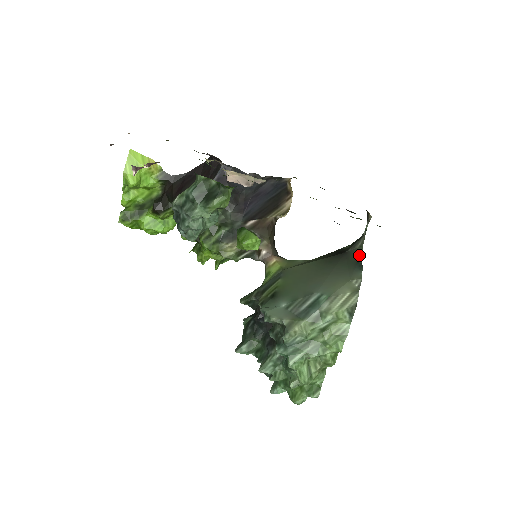
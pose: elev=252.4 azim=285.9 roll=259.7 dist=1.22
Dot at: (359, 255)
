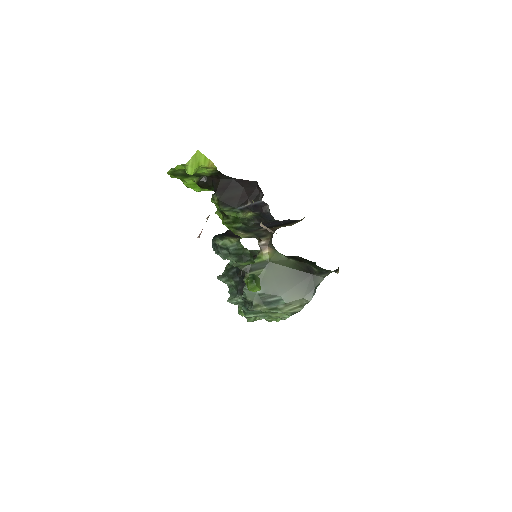
Dot at: (318, 284)
